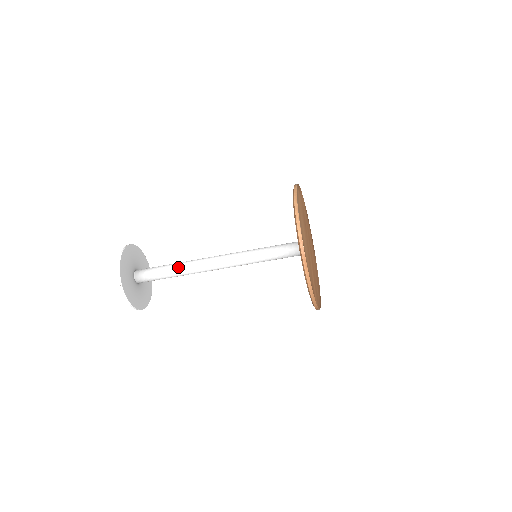
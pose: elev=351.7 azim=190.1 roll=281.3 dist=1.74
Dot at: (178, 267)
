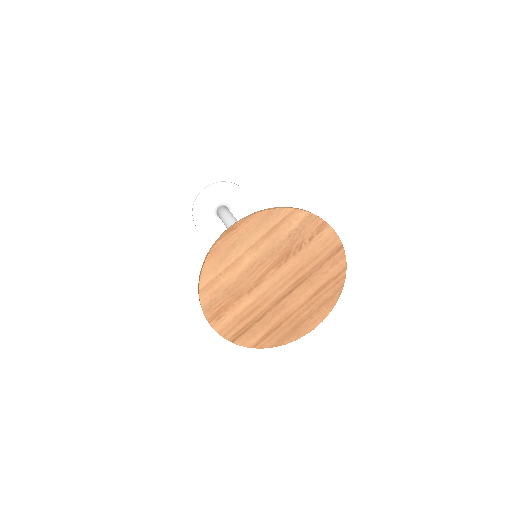
Dot at: (229, 222)
